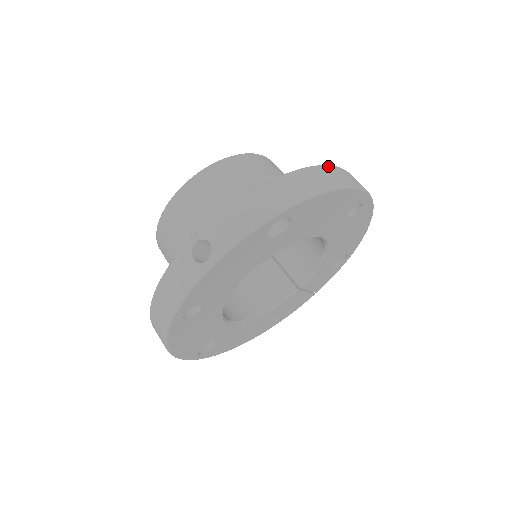
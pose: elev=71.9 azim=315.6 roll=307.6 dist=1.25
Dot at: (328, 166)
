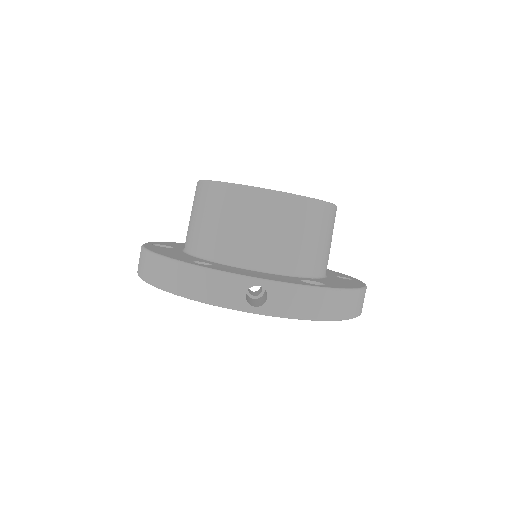
Dot at: (365, 290)
